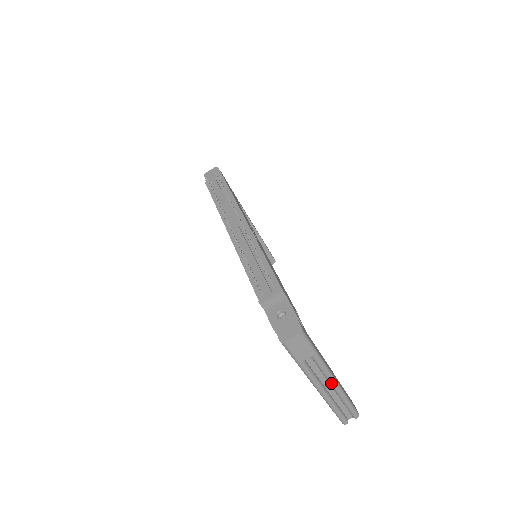
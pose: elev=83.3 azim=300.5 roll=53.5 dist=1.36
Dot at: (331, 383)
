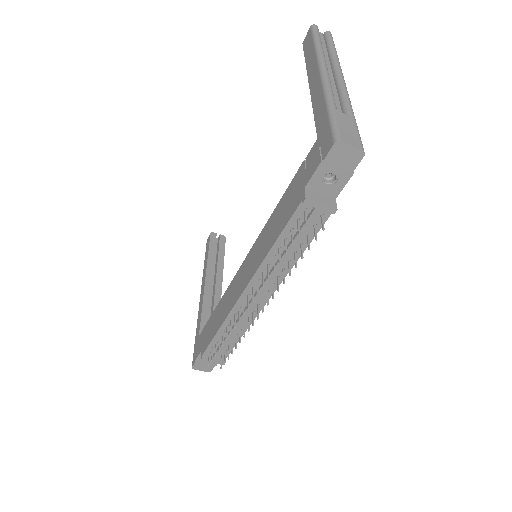
Dot at: occluded
